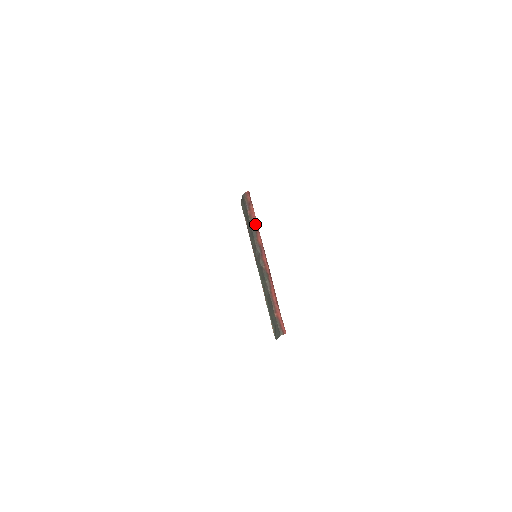
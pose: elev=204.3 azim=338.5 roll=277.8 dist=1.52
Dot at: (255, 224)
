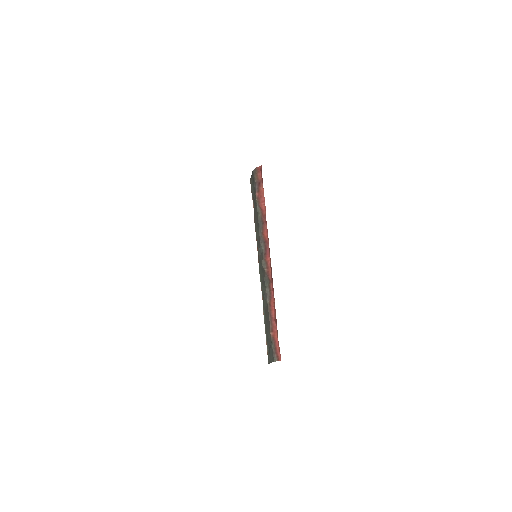
Dot at: (263, 212)
